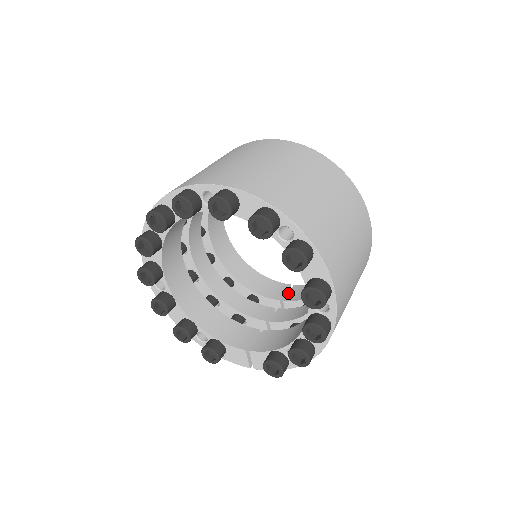
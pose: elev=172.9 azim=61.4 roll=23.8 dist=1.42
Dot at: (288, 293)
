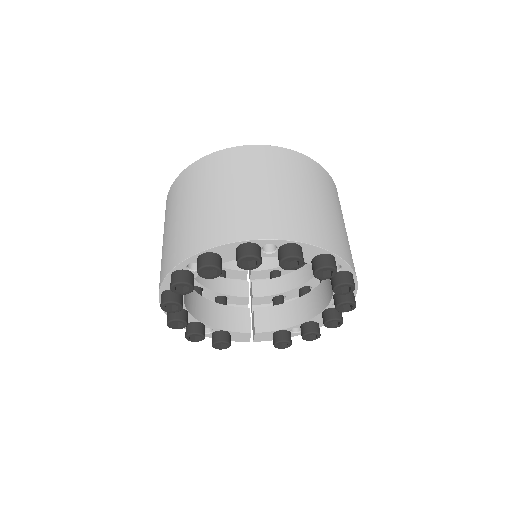
Dot at: occluded
